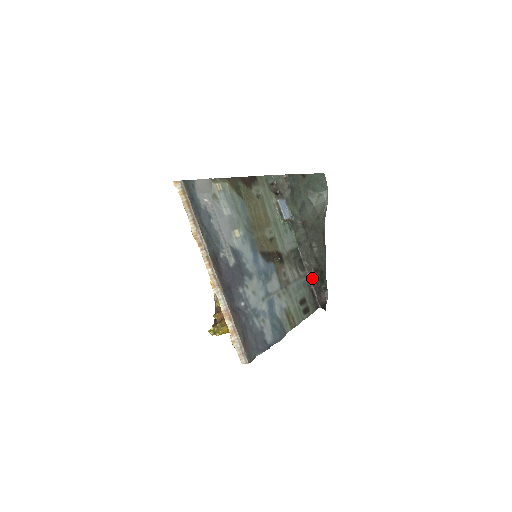
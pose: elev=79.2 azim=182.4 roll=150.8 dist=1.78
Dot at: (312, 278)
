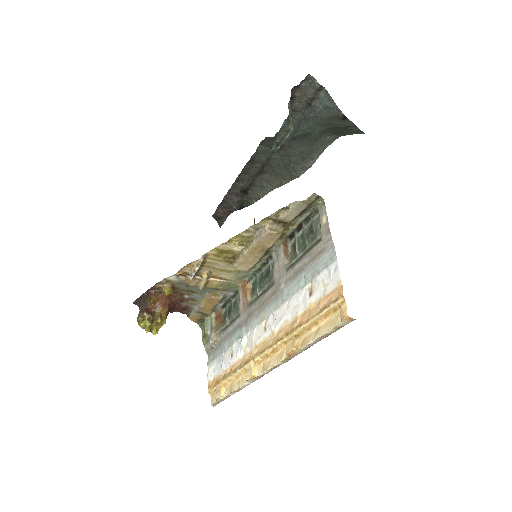
Dot at: (231, 193)
